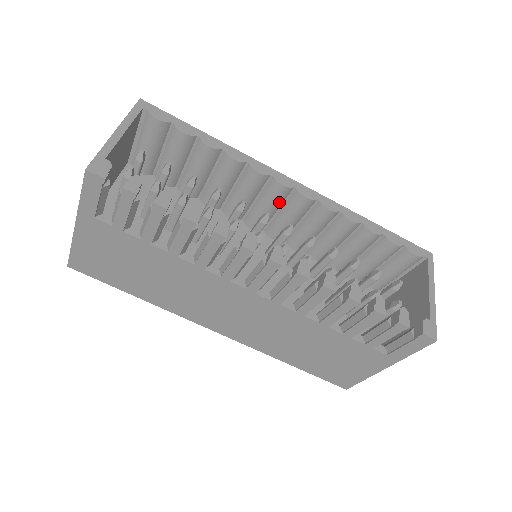
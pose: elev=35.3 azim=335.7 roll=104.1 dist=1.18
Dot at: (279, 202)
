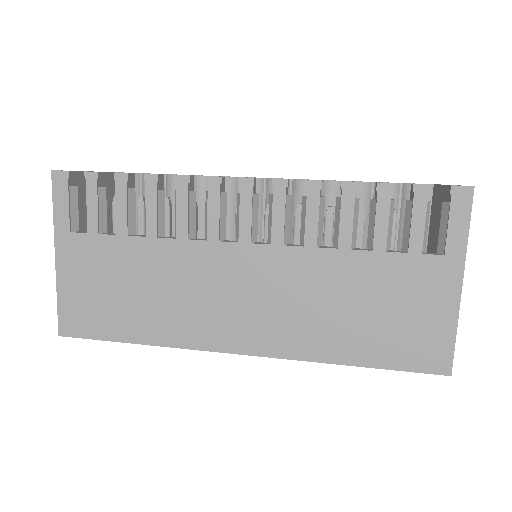
Dot at: occluded
